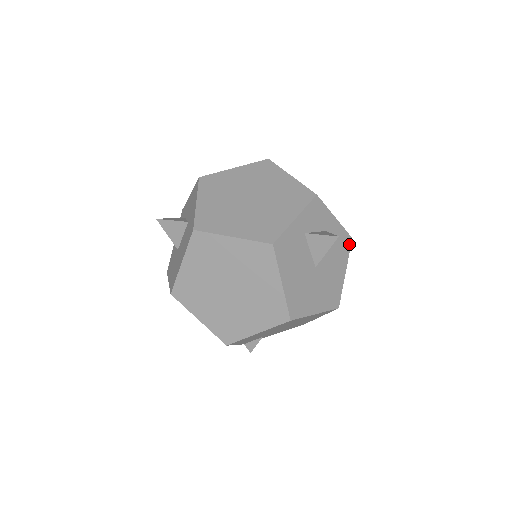
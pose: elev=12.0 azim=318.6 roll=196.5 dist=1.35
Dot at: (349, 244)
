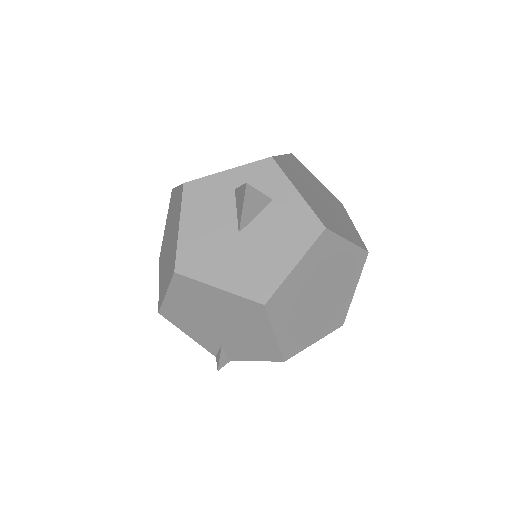
Dot at: (316, 233)
